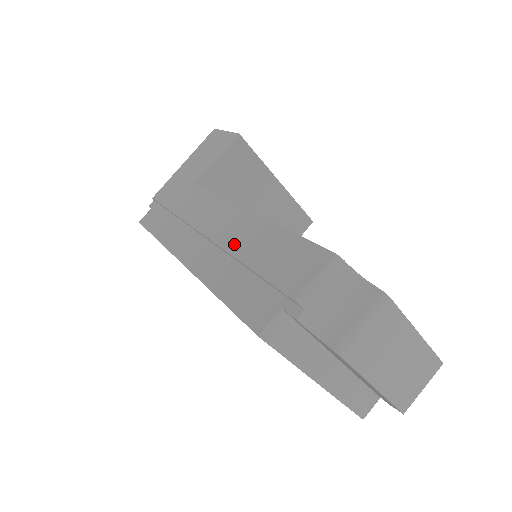
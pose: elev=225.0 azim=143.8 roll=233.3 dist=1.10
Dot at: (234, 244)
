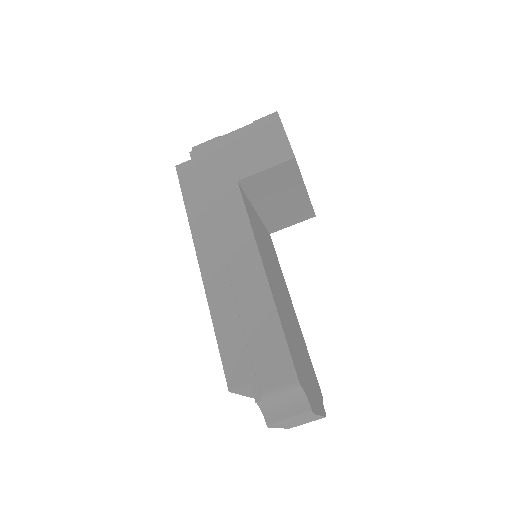
Dot at: (243, 298)
